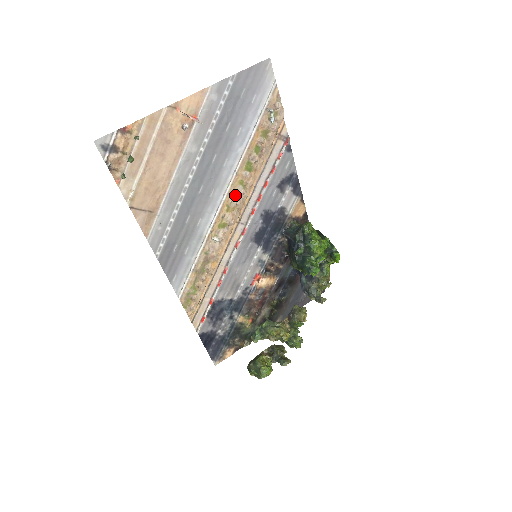
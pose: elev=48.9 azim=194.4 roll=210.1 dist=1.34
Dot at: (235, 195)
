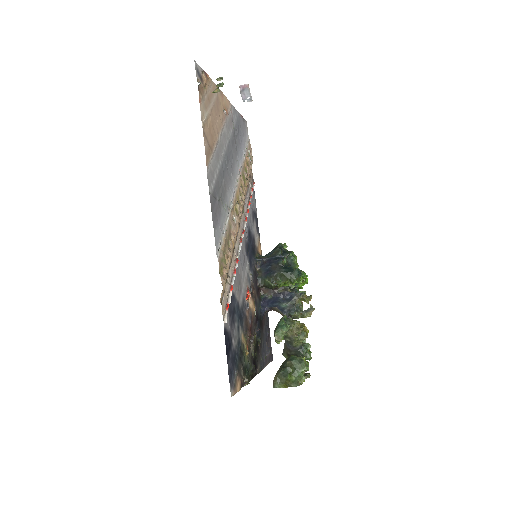
Dot at: (240, 193)
